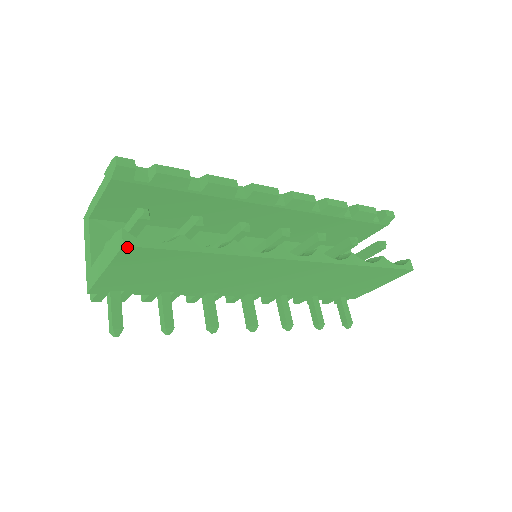
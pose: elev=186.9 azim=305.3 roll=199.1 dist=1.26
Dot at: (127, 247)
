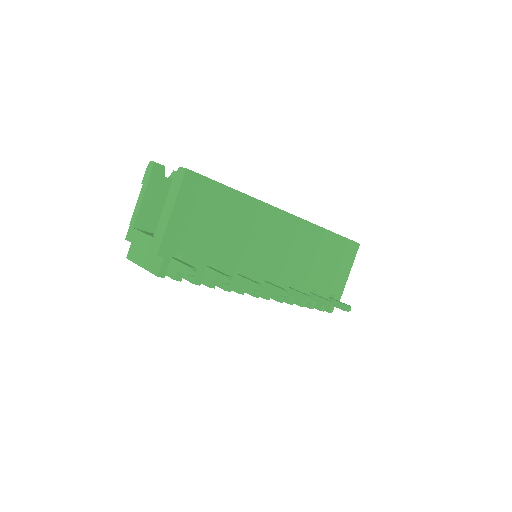
Dot at: (188, 171)
